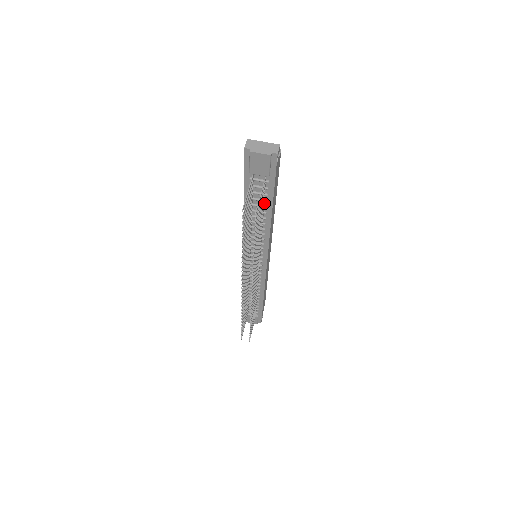
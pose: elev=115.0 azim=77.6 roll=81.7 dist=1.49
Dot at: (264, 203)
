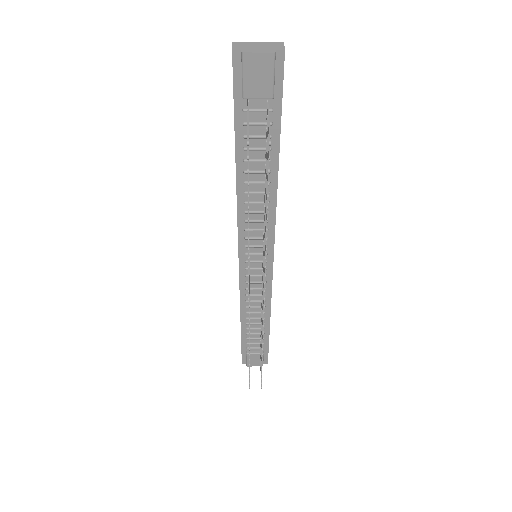
Dot at: occluded
